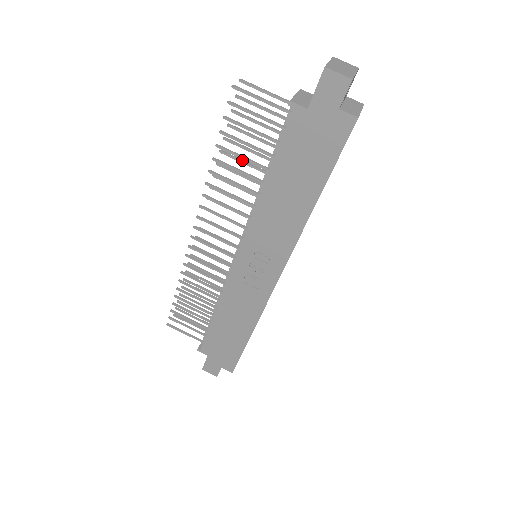
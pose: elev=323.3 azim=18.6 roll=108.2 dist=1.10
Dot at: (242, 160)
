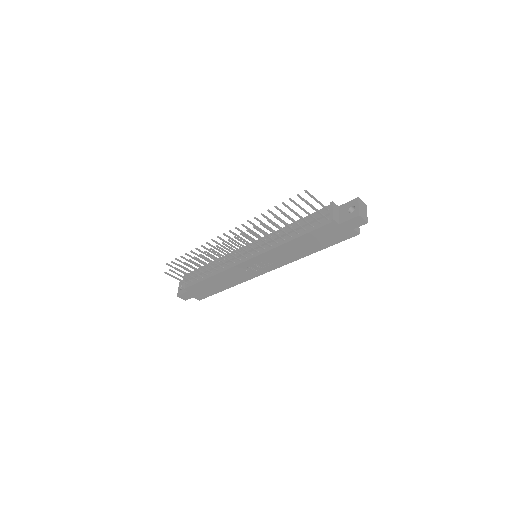
Dot at: (279, 217)
